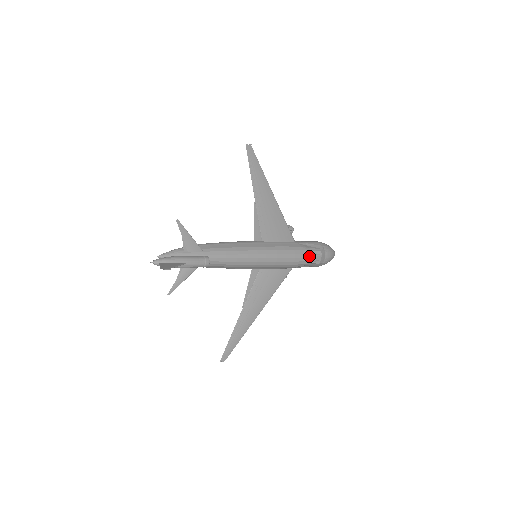
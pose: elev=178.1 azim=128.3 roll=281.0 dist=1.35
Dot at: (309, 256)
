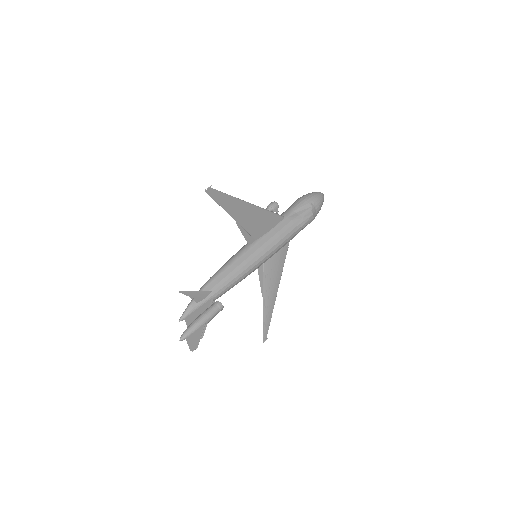
Dot at: (302, 224)
